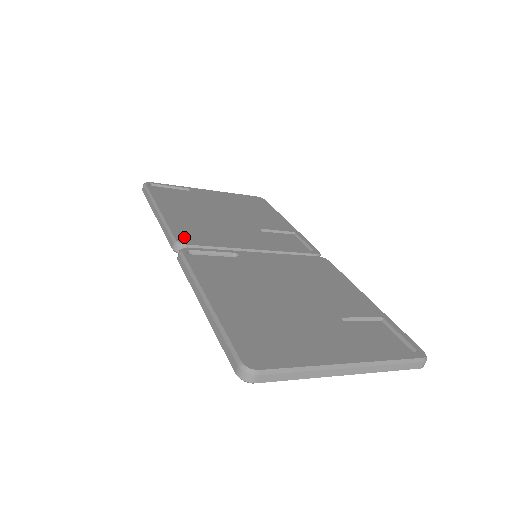
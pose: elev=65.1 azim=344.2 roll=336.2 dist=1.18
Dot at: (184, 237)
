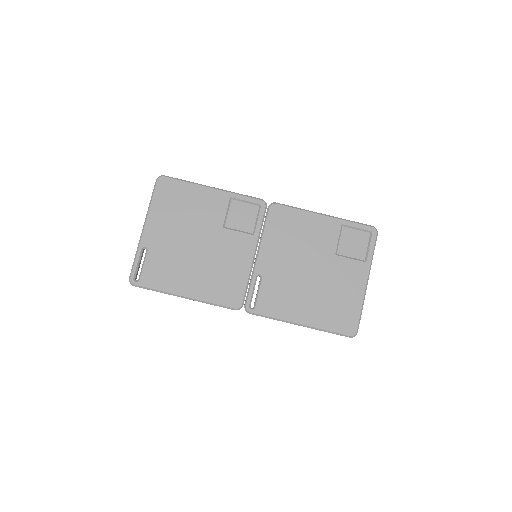
Dot at: (232, 301)
